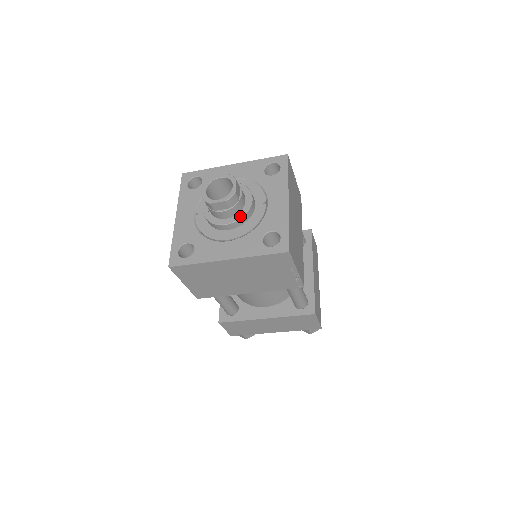
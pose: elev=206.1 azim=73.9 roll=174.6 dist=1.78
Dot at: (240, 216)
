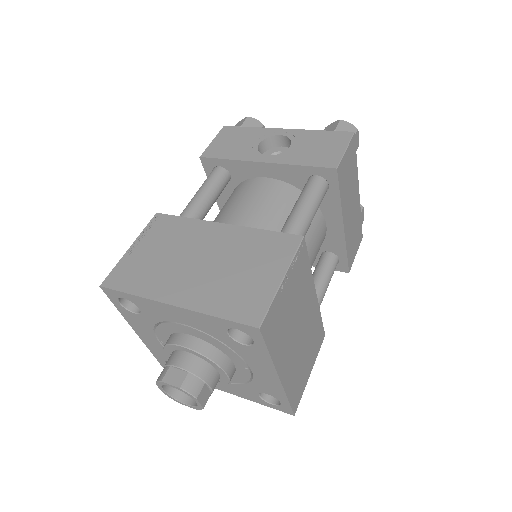
Dot at: (221, 385)
